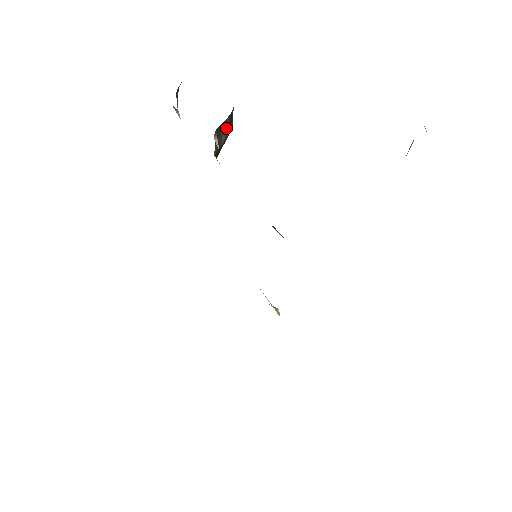
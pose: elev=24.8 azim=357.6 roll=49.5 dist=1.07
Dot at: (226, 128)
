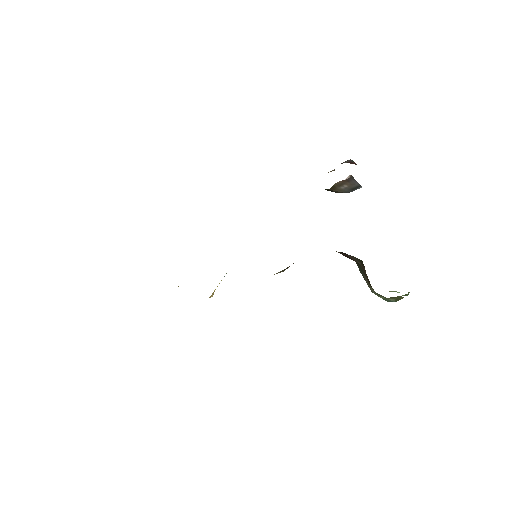
Dot at: (351, 186)
